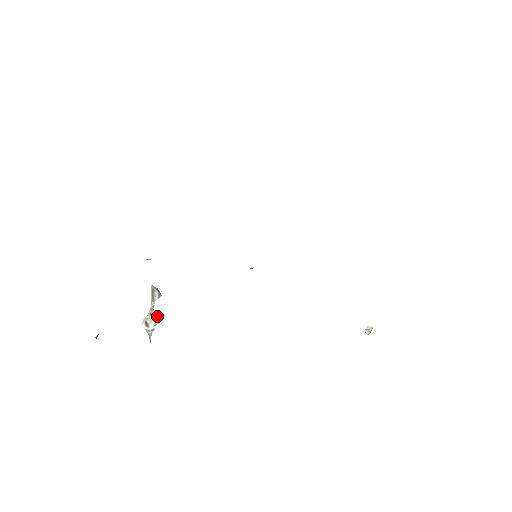
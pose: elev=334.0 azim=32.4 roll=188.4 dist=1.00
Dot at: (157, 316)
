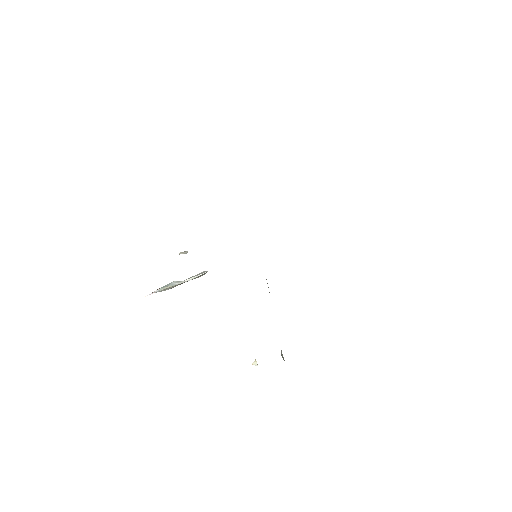
Dot at: occluded
